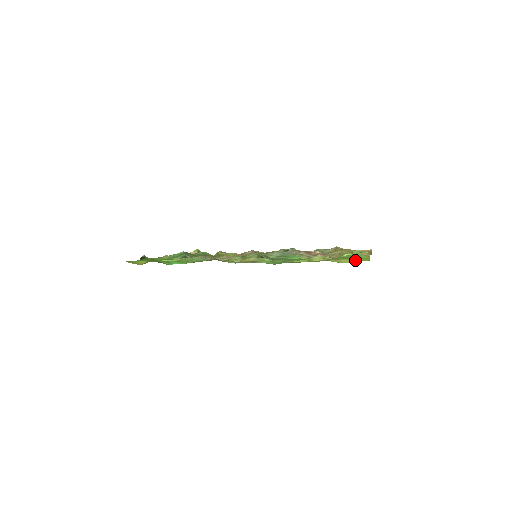
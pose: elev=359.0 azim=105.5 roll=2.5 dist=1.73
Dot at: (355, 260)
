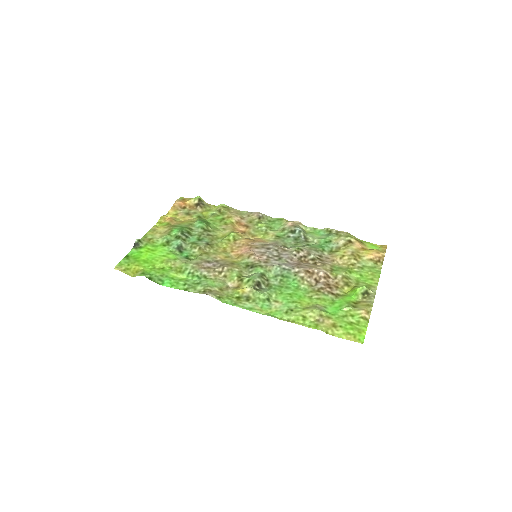
Dot at: (350, 334)
